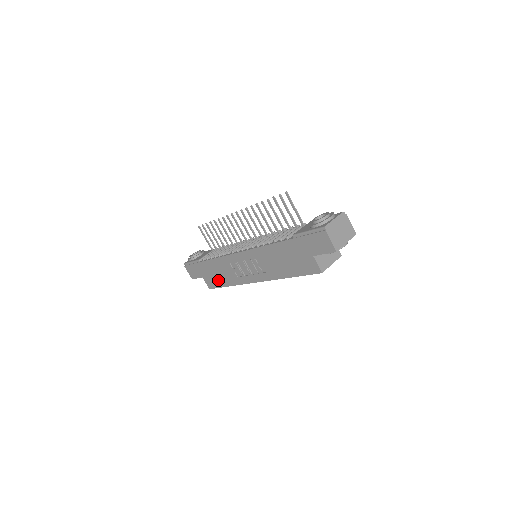
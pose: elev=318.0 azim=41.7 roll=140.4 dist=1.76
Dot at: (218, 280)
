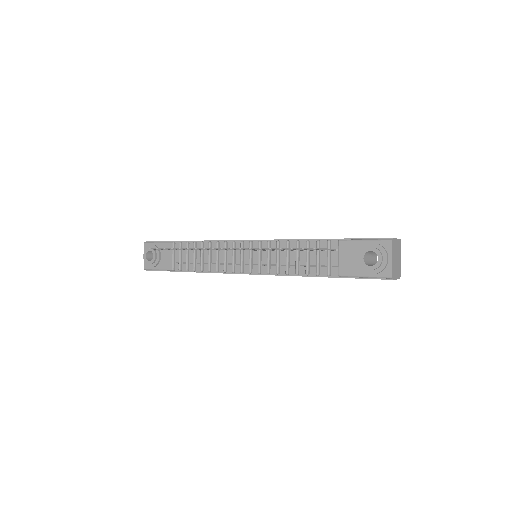
Dot at: occluded
